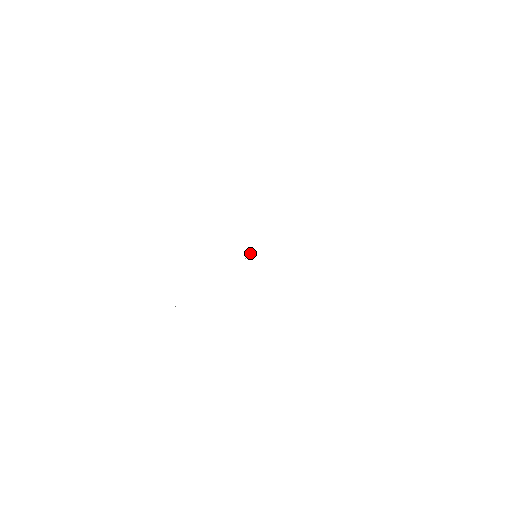
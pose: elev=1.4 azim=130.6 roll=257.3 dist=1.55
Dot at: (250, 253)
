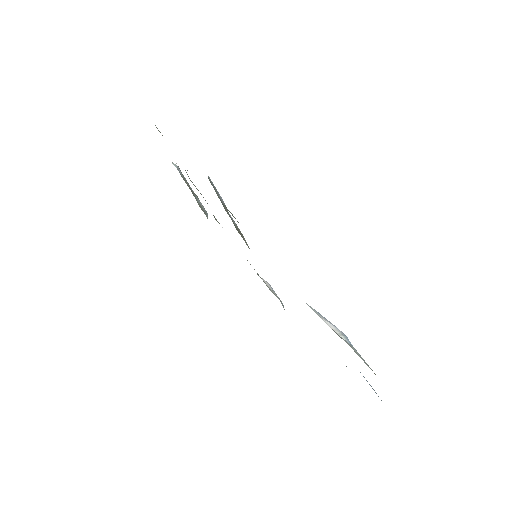
Dot at: occluded
